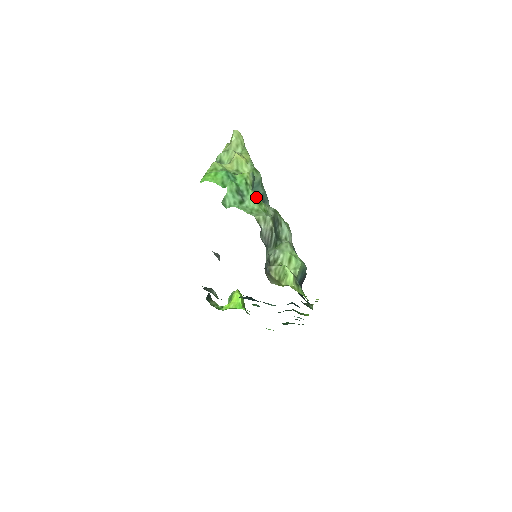
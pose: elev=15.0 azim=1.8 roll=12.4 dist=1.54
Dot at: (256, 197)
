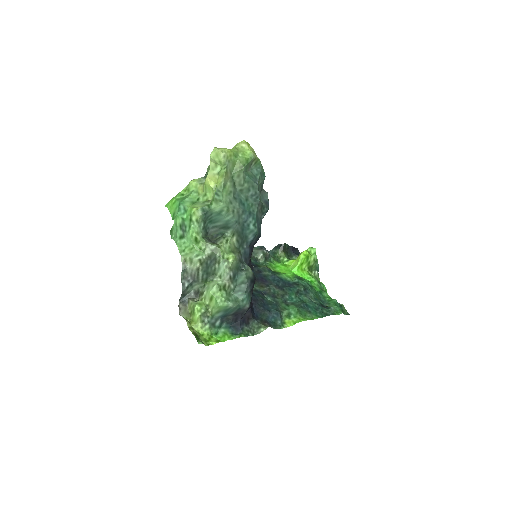
Dot at: (193, 236)
